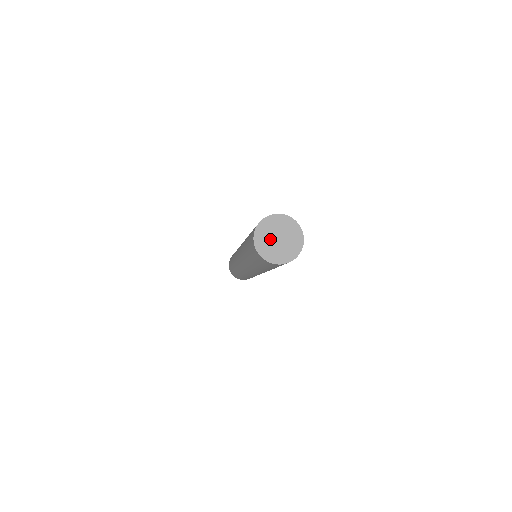
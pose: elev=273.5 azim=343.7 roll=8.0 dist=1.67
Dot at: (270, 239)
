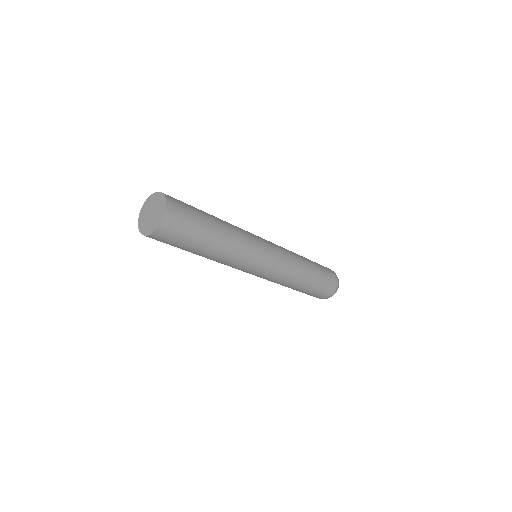
Dot at: (147, 216)
